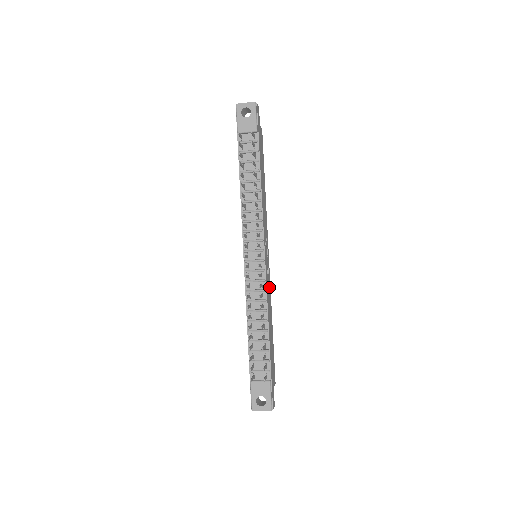
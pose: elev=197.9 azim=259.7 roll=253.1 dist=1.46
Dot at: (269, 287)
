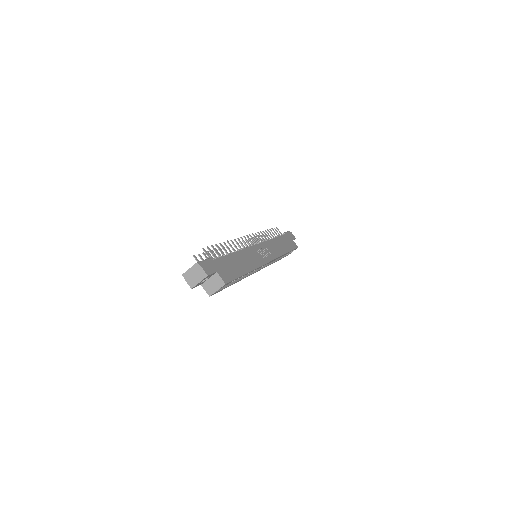
Dot at: (257, 261)
